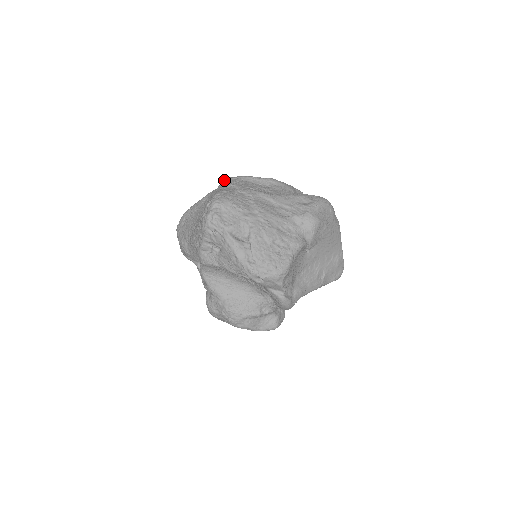
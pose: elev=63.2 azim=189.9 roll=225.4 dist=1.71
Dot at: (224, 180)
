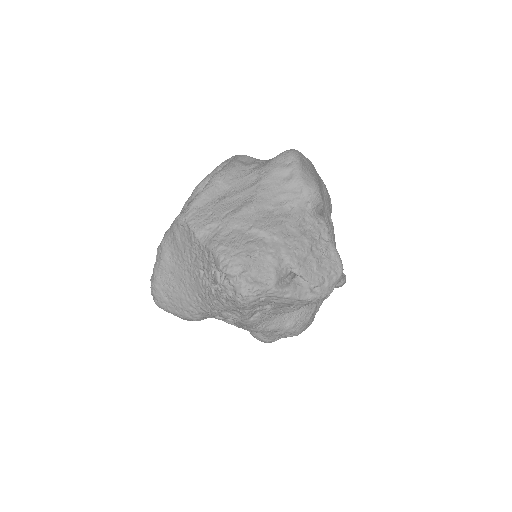
Dot at: (180, 224)
